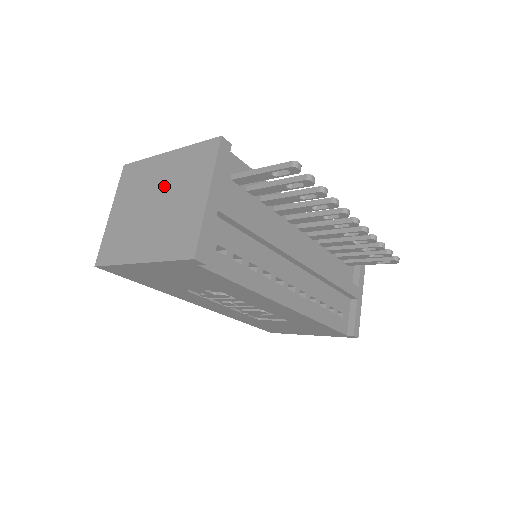
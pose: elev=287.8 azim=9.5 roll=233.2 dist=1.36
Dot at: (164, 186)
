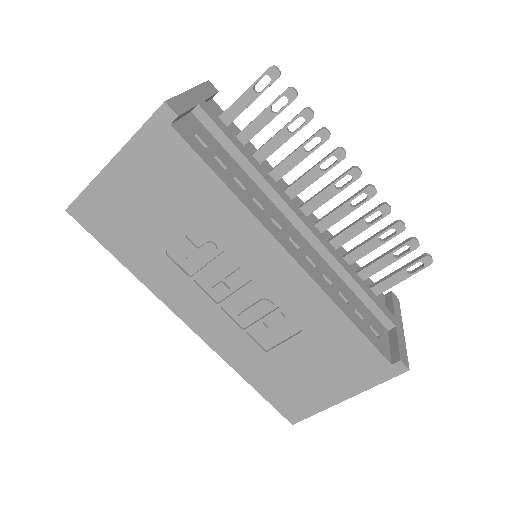
Dot at: occluded
